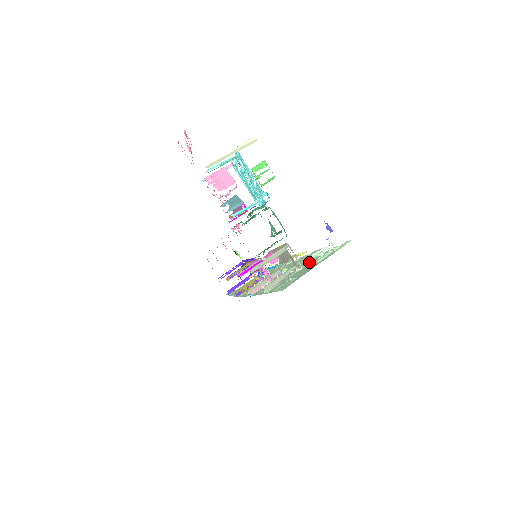
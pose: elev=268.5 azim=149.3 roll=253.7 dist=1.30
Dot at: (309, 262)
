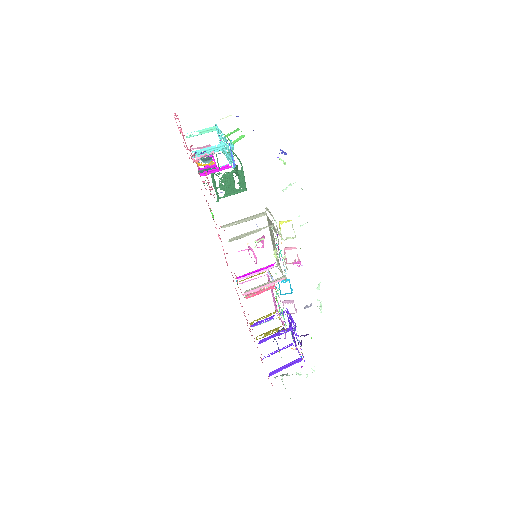
Dot at: occluded
